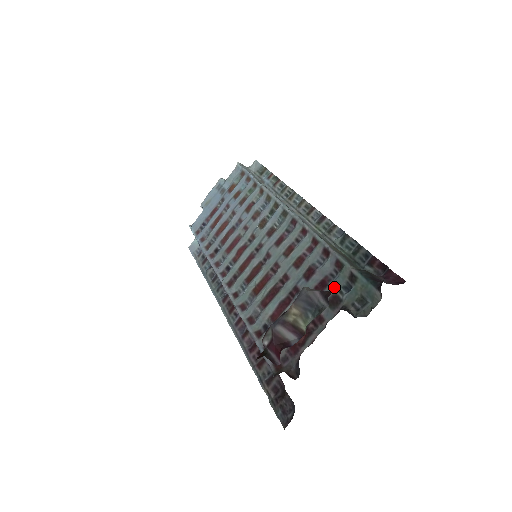
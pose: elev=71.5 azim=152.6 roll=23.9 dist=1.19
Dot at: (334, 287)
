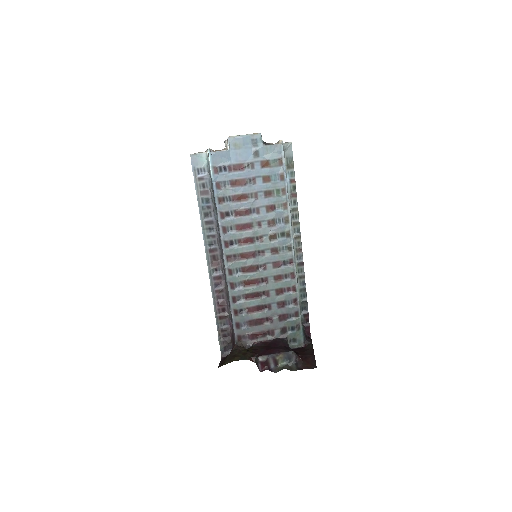
Dot at: (288, 324)
